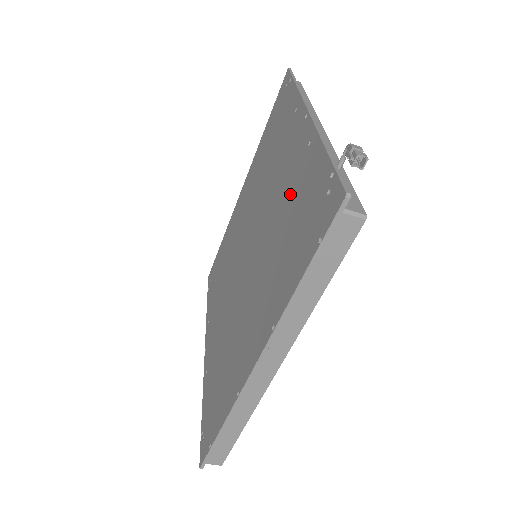
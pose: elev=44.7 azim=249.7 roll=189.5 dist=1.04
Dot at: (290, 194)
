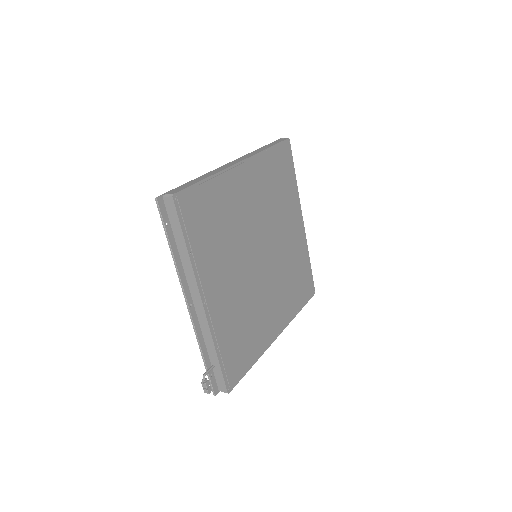
Dot at: occluded
